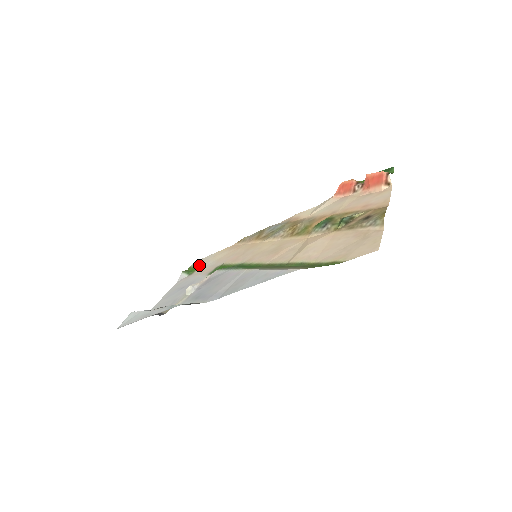
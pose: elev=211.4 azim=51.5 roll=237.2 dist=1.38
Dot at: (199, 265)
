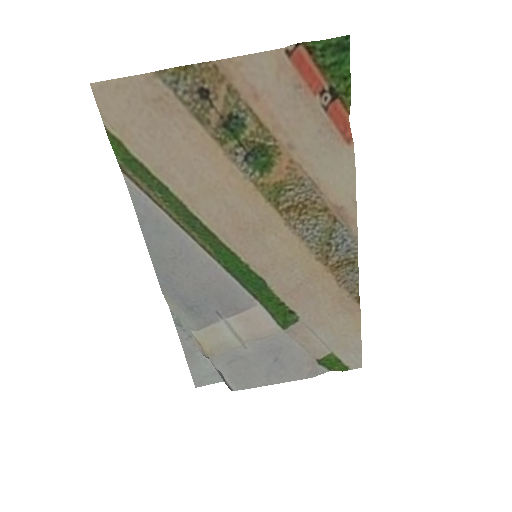
Dot at: (338, 354)
